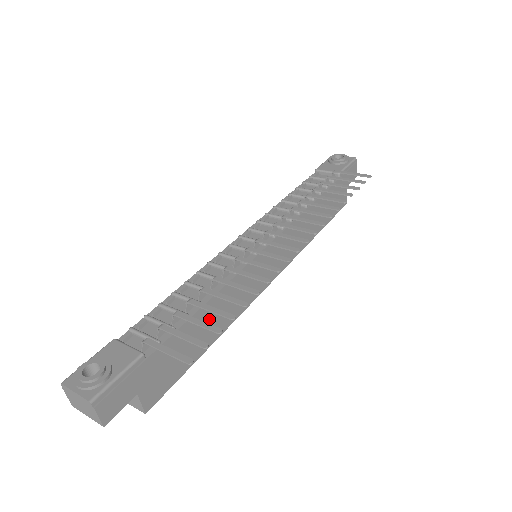
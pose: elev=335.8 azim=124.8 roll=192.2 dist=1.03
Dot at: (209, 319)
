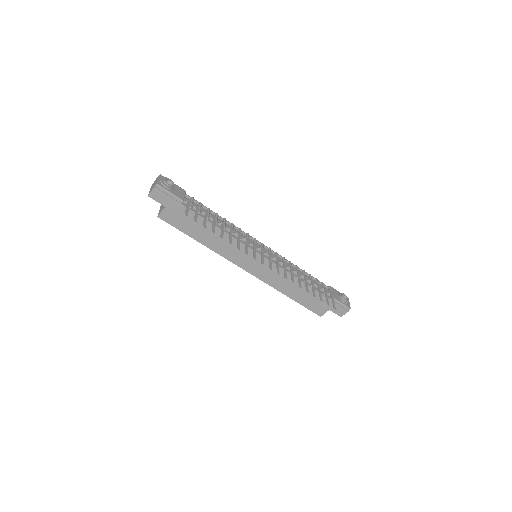
Dot at: (211, 233)
